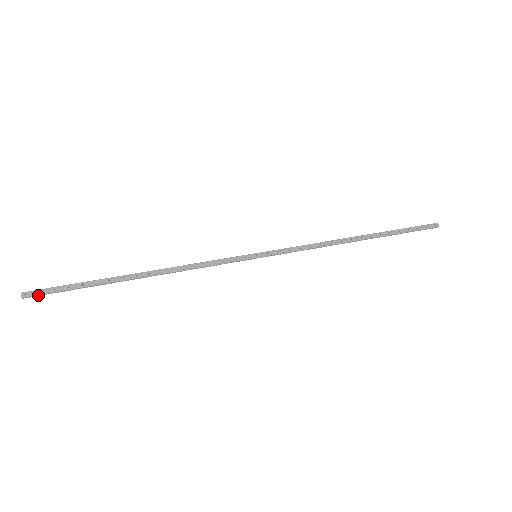
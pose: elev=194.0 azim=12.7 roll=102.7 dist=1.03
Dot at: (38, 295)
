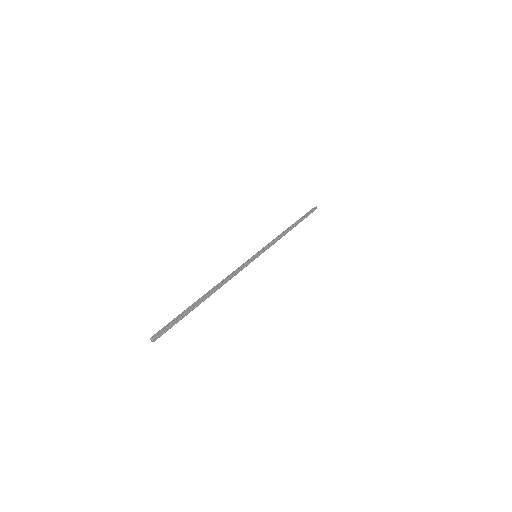
Dot at: (160, 334)
